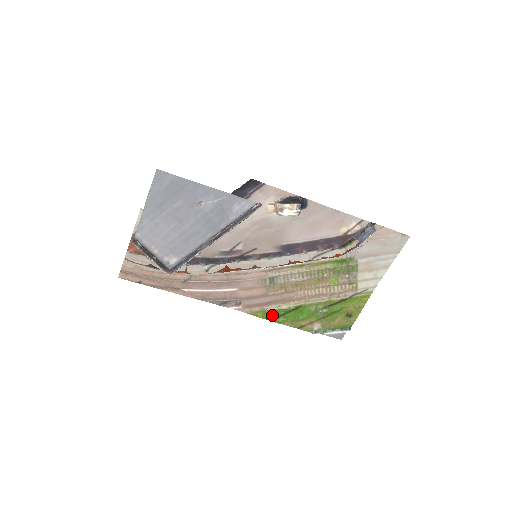
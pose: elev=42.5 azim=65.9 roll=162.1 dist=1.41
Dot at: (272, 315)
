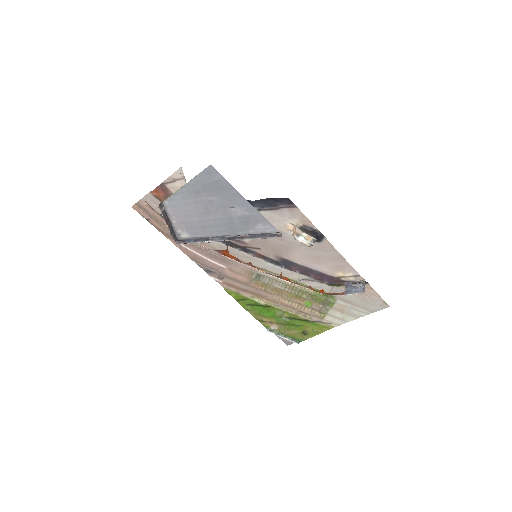
Dot at: (243, 300)
